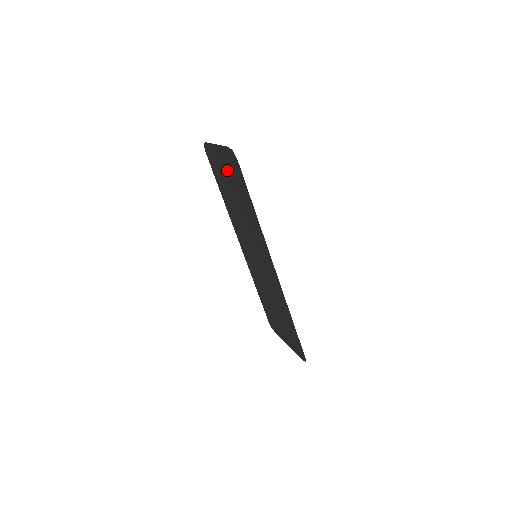
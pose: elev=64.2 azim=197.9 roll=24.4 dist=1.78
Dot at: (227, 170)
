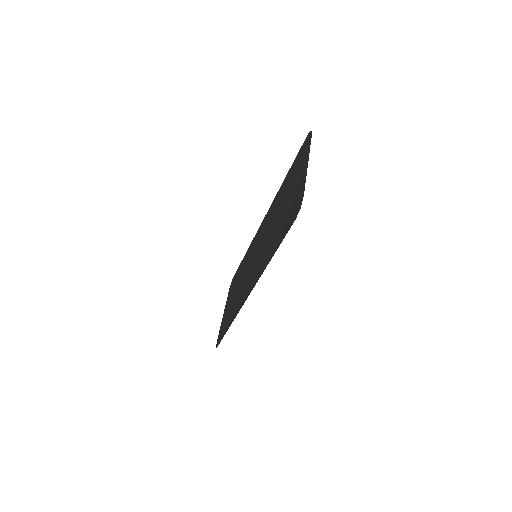
Dot at: (294, 192)
